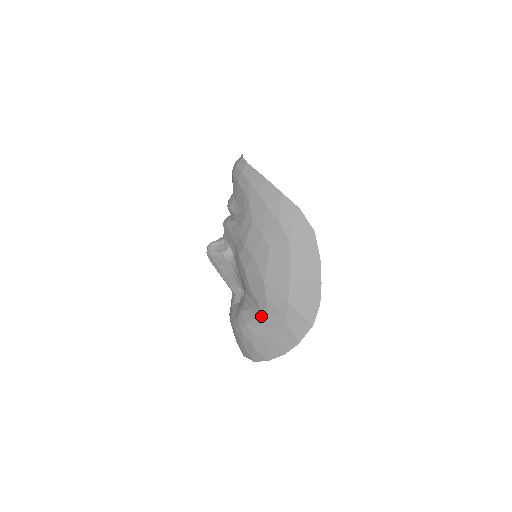
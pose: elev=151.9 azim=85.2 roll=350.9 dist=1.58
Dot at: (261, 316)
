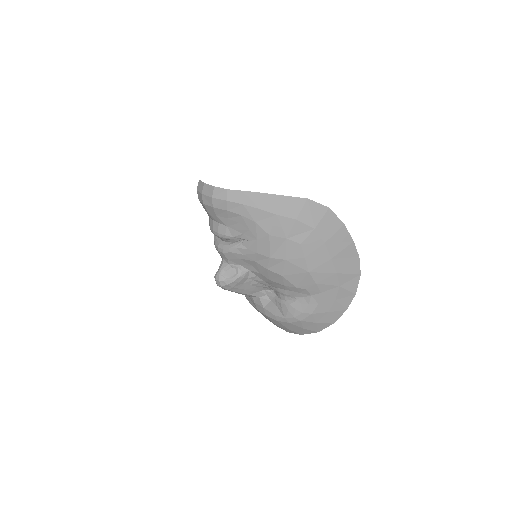
Dot at: (315, 298)
